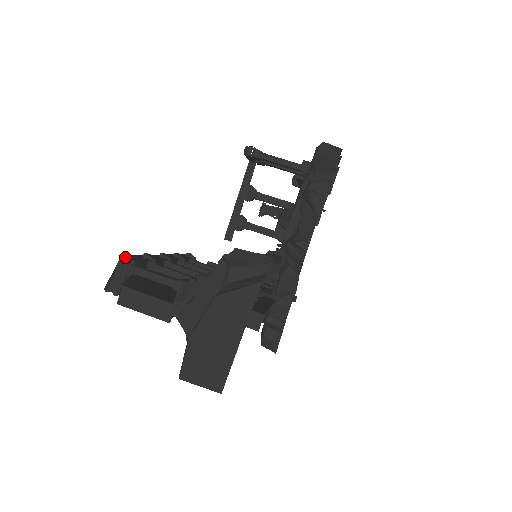
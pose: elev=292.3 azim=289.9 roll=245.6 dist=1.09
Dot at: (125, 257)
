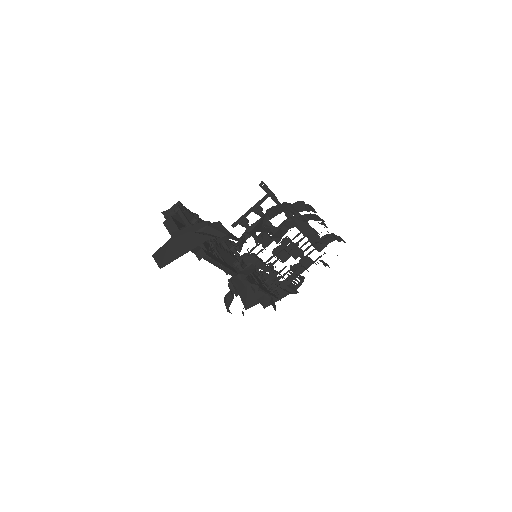
Dot at: (179, 203)
